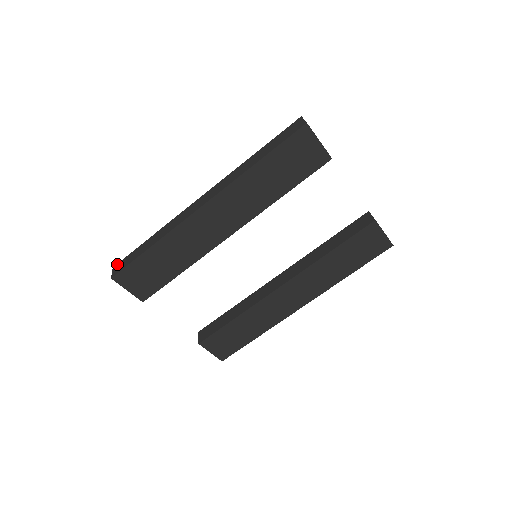
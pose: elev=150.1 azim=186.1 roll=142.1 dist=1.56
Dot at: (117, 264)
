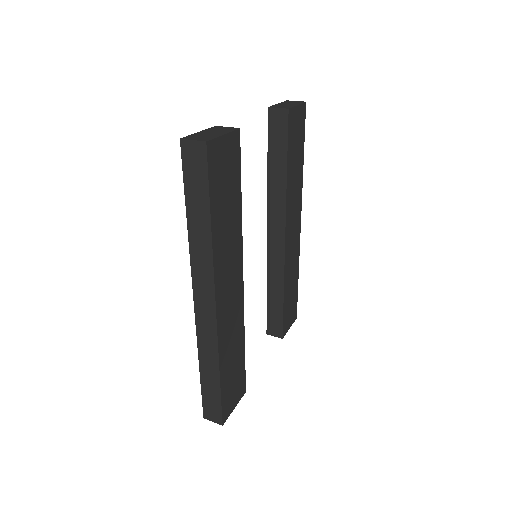
Dot at: (204, 413)
